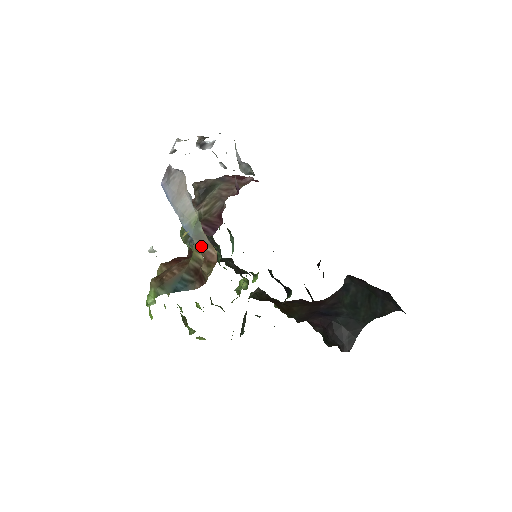
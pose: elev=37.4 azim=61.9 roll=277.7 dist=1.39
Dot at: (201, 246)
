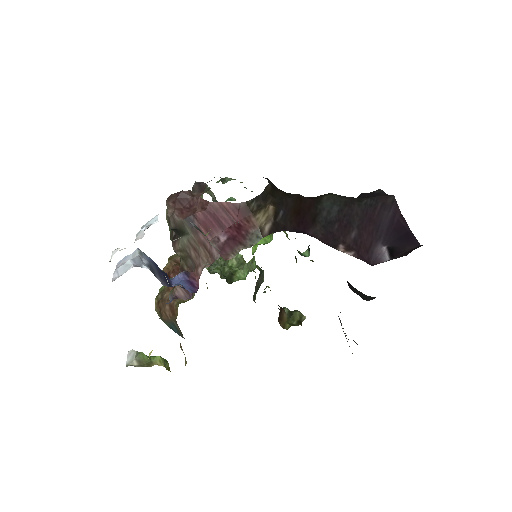
Dot at: occluded
